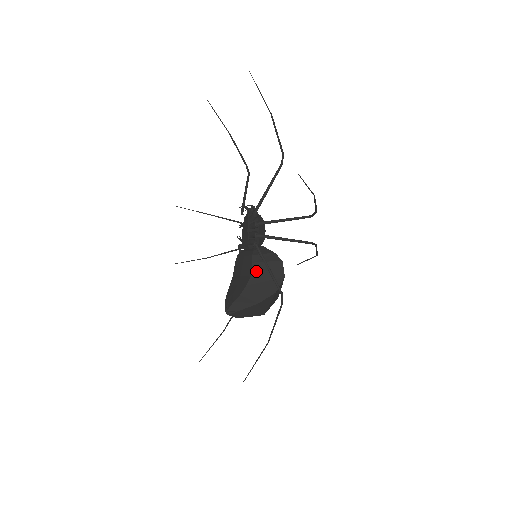
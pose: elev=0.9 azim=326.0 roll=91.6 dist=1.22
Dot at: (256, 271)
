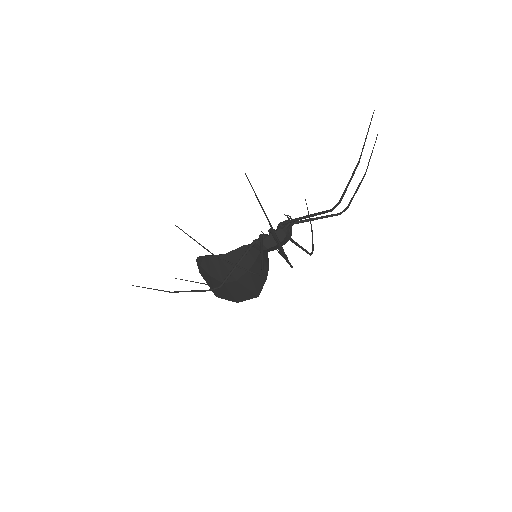
Dot at: (232, 255)
